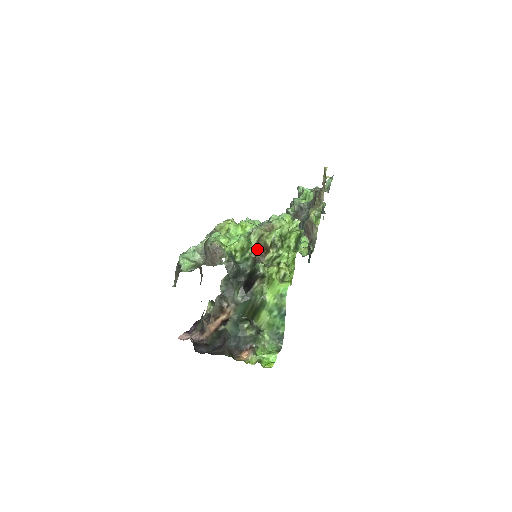
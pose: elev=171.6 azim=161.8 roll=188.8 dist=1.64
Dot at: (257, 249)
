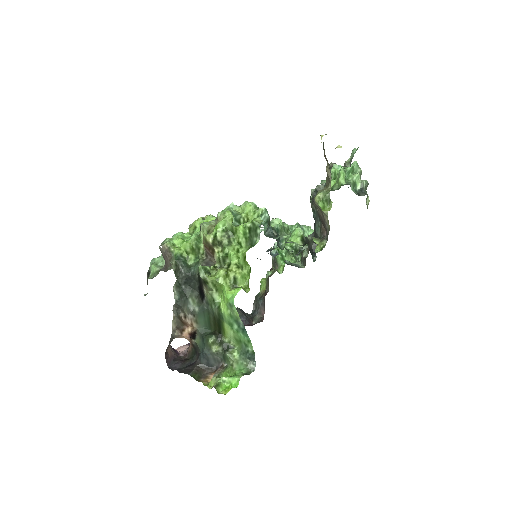
Dot at: (205, 249)
